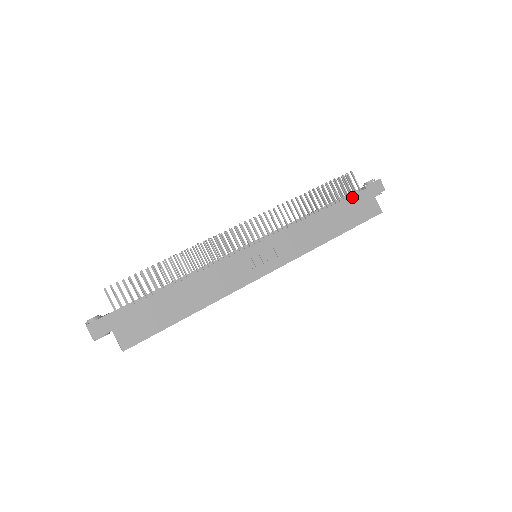
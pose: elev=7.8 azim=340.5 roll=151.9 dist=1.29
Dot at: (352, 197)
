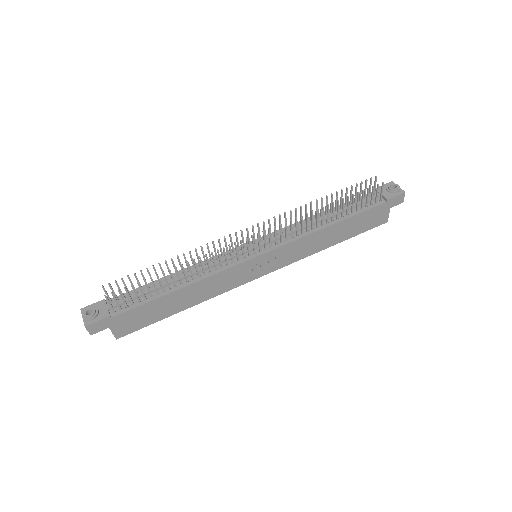
Dot at: (369, 210)
